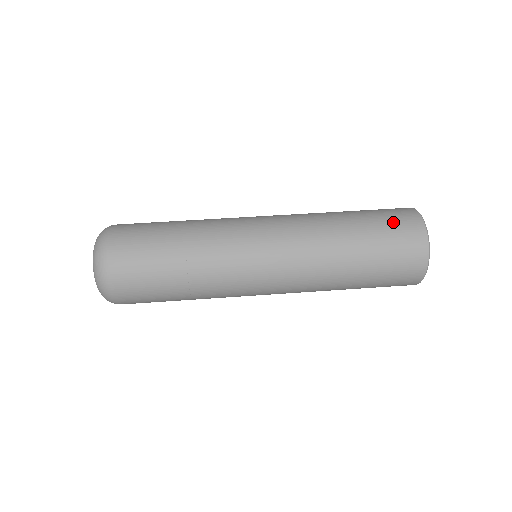
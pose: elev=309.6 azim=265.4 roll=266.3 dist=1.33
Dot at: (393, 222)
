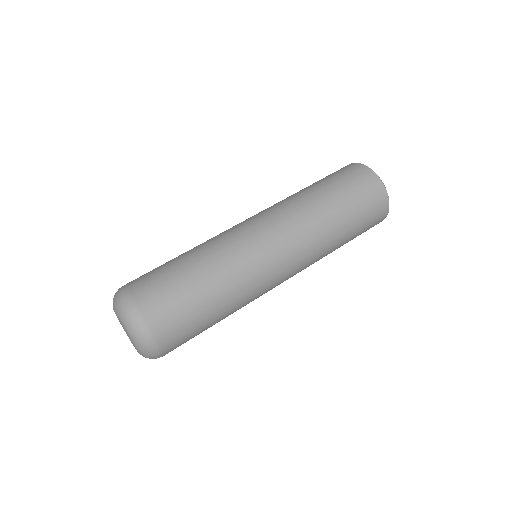
Dot at: (368, 204)
